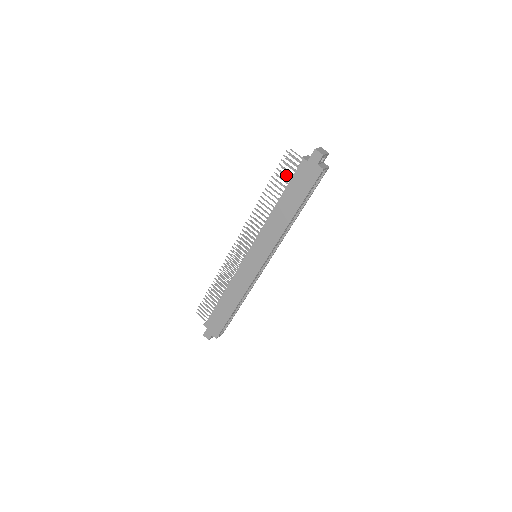
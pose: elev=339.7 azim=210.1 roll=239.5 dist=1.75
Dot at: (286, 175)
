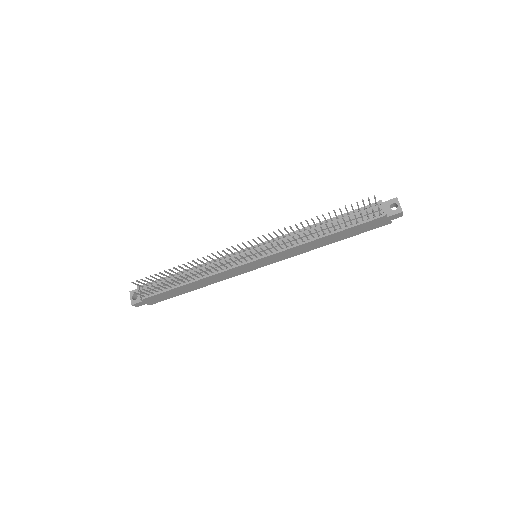
Dot at: occluded
